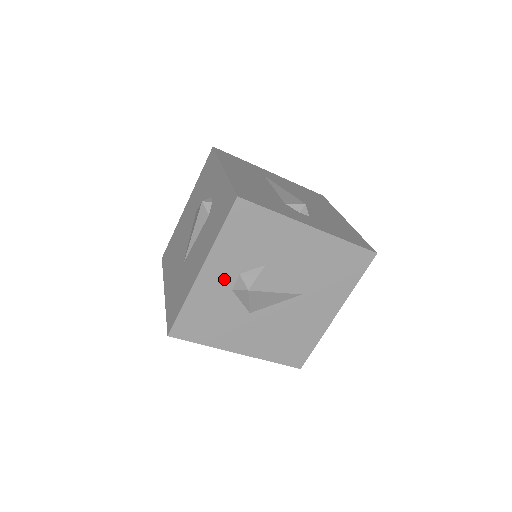
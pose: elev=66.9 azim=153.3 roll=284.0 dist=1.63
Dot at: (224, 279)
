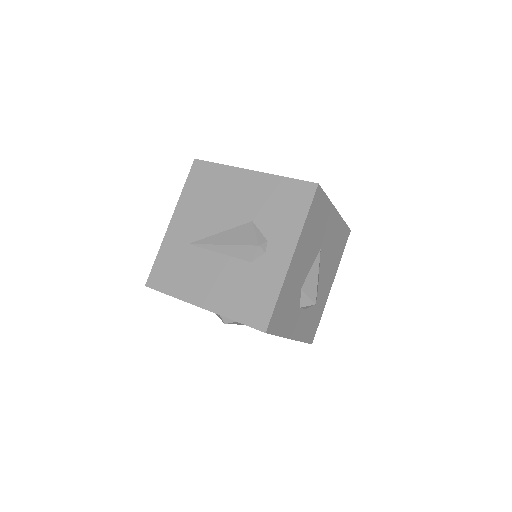
Dot at: (299, 319)
